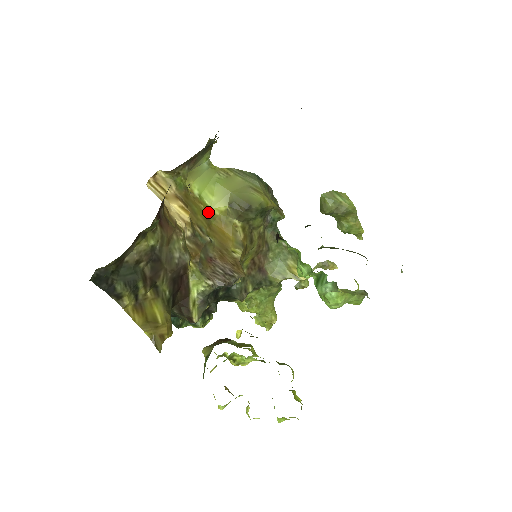
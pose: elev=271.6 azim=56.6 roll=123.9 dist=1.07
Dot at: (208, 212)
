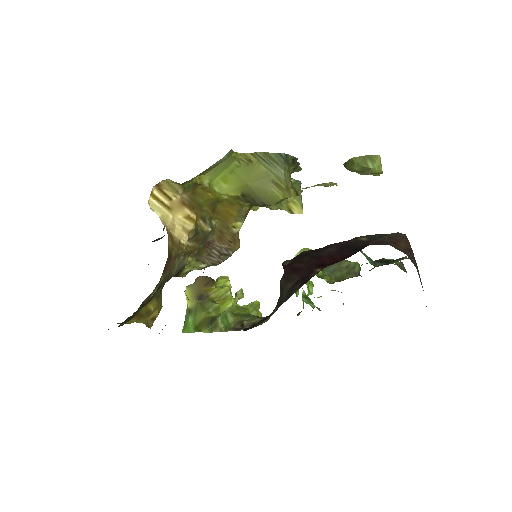
Dot at: (216, 198)
